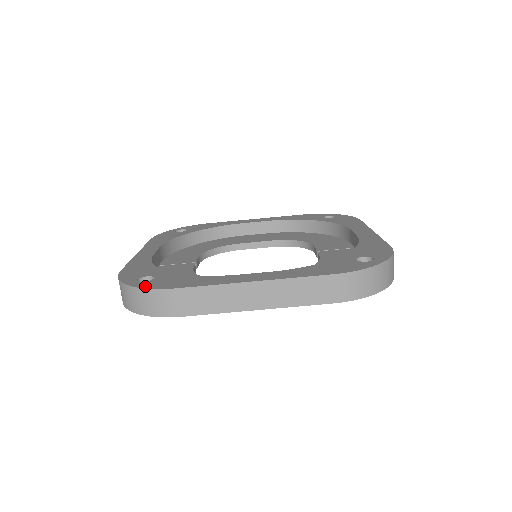
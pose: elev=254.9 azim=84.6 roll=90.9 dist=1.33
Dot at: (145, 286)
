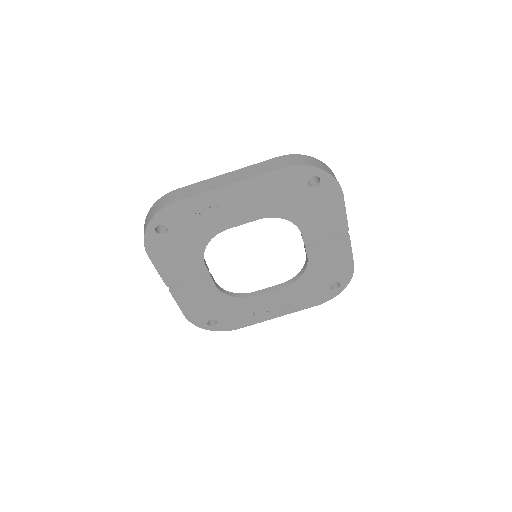
Dot at: occluded
